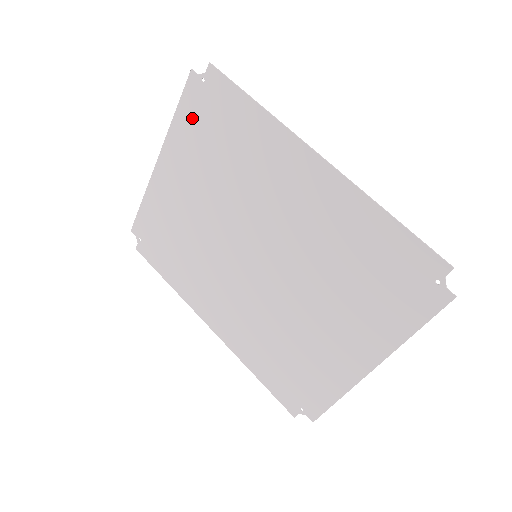
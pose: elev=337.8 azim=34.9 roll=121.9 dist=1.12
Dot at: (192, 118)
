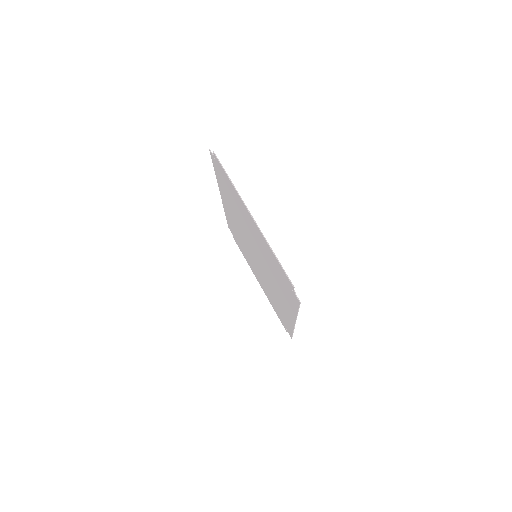
Dot at: (278, 266)
